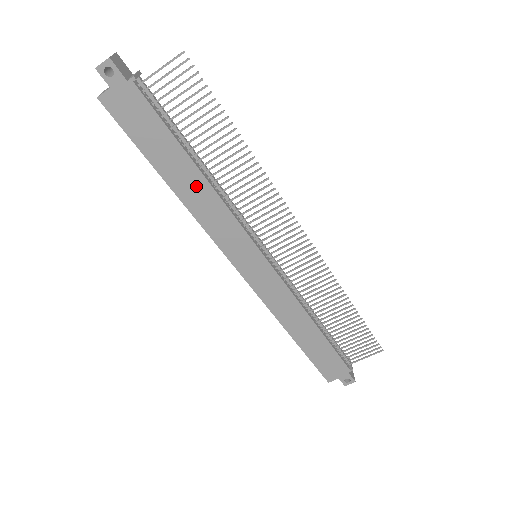
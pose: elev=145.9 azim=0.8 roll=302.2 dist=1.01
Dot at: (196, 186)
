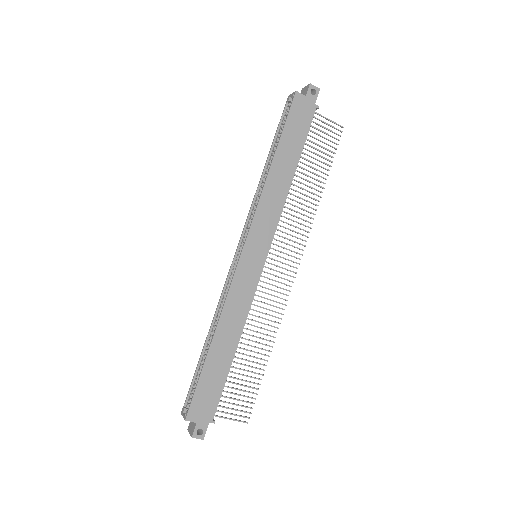
Dot at: (284, 178)
